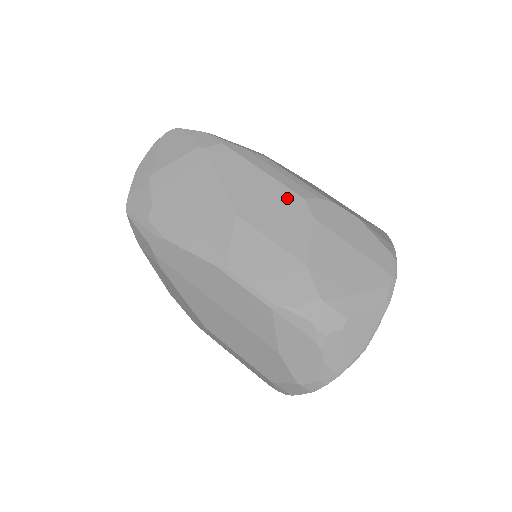
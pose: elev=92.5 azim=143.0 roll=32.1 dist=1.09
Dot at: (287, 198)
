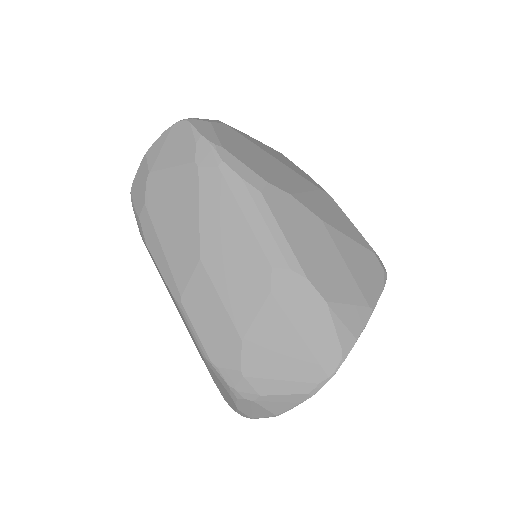
Dot at: (255, 260)
